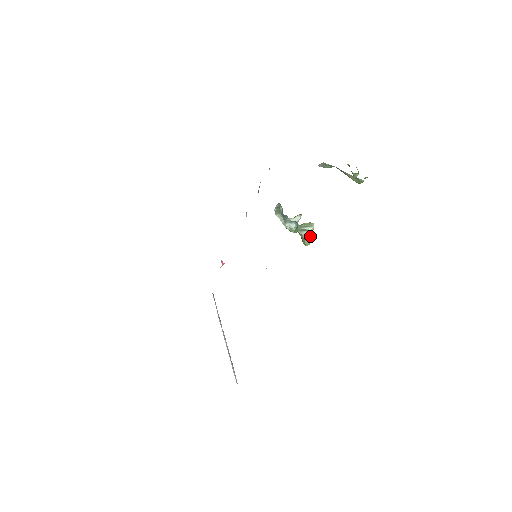
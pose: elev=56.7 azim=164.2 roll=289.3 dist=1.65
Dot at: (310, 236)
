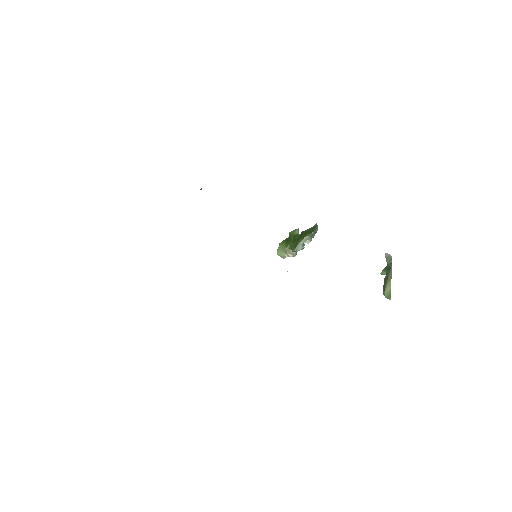
Dot at: (292, 256)
